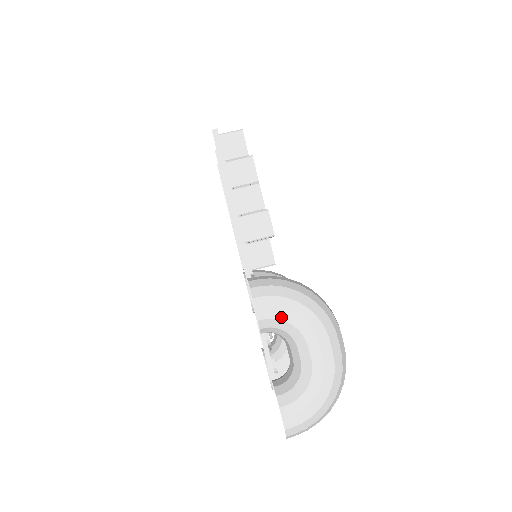
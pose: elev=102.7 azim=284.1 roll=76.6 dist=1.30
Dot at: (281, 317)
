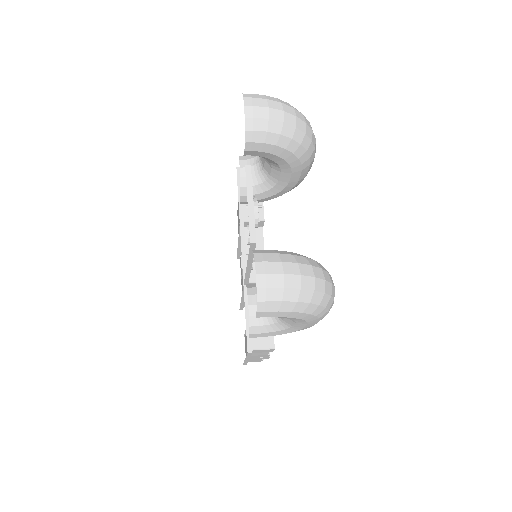
Dot at: occluded
